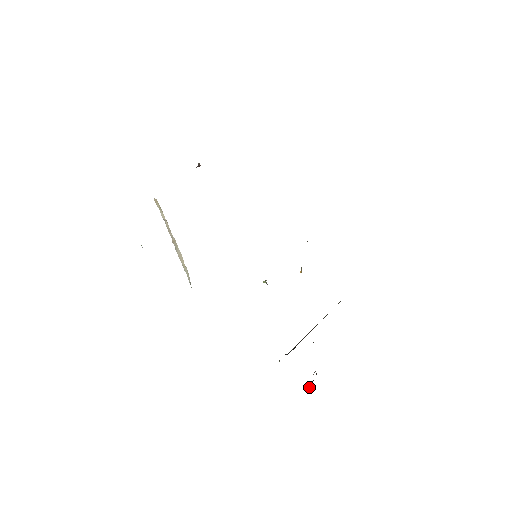
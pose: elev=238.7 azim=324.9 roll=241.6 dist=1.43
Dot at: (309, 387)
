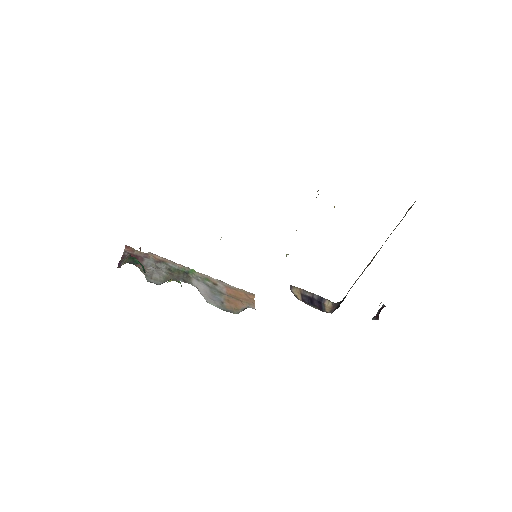
Dot at: (378, 316)
